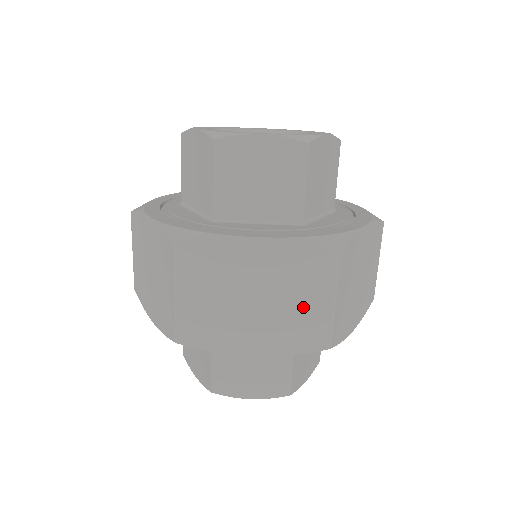
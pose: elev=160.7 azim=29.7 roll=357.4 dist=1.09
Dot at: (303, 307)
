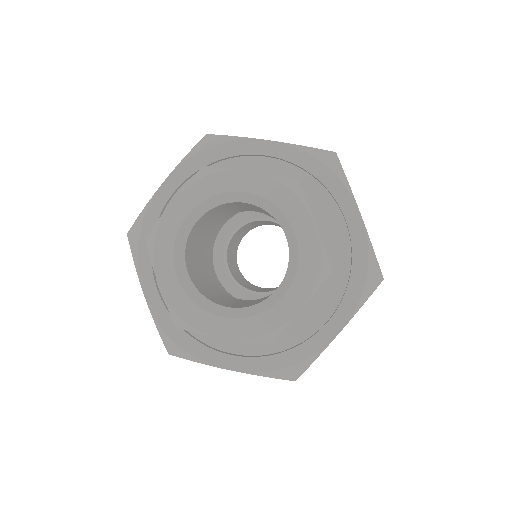
Dot at: occluded
